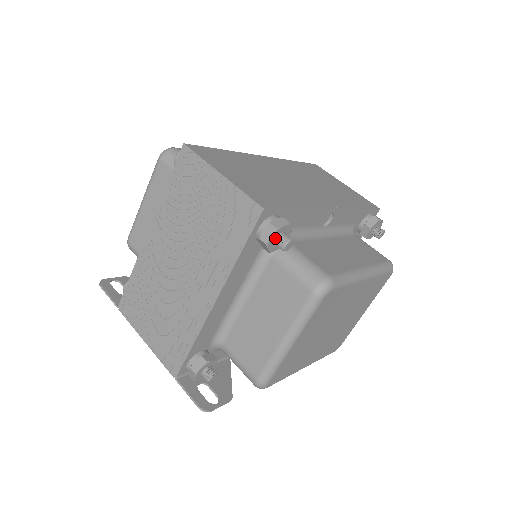
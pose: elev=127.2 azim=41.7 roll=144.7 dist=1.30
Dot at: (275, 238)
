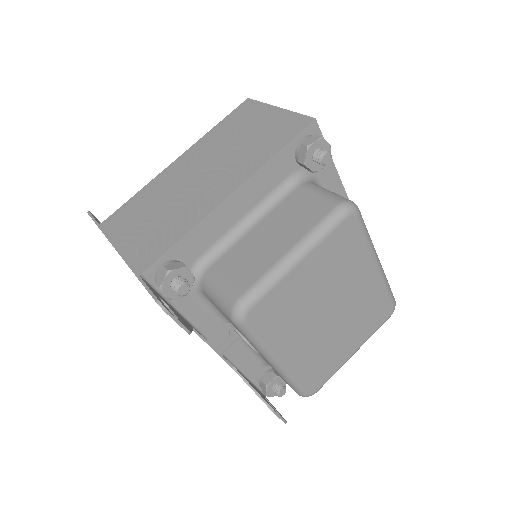
Dot at: (316, 149)
